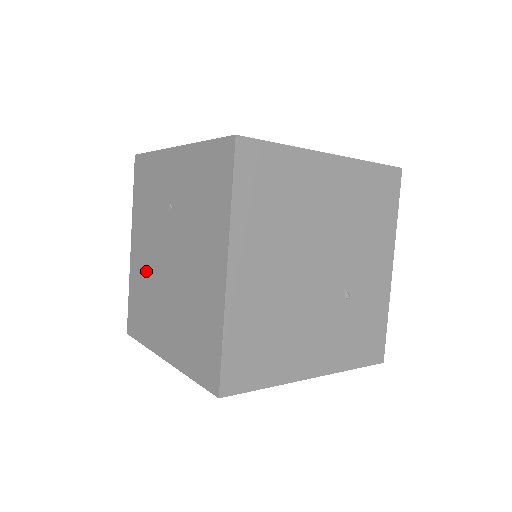
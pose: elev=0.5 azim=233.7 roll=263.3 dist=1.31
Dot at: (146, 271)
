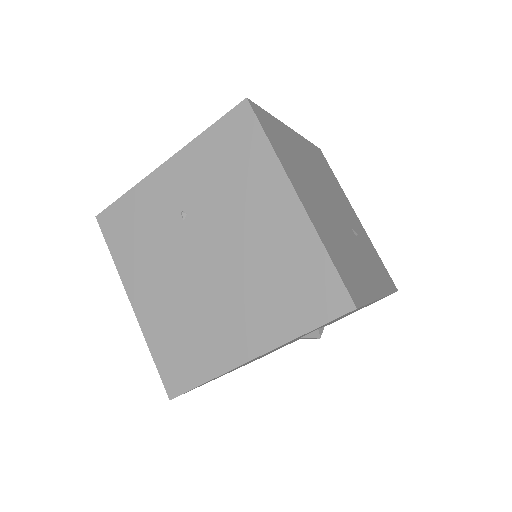
Dot at: (173, 303)
